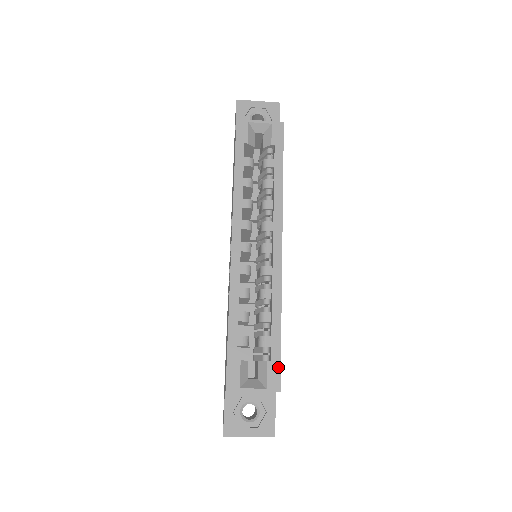
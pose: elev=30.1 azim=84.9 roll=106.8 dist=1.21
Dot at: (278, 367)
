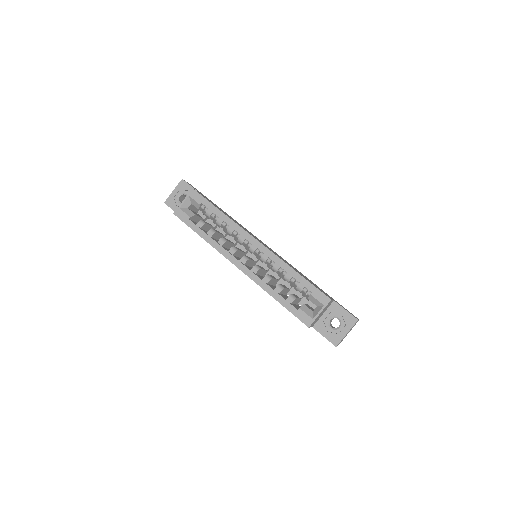
Dot at: (318, 291)
